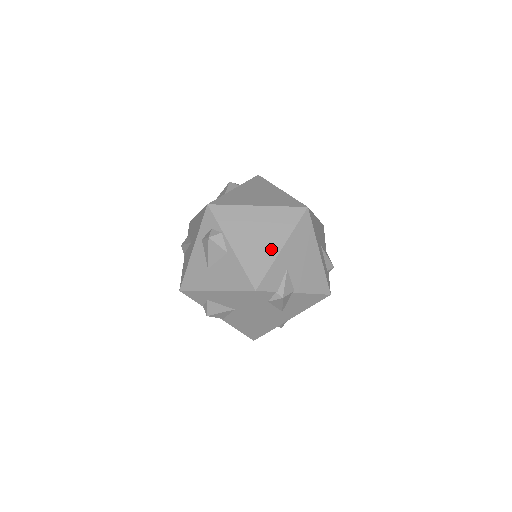
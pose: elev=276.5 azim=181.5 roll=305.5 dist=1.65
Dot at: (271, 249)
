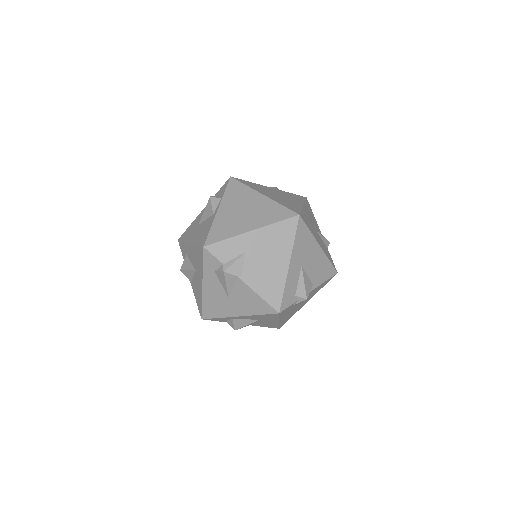
Dot at: (243, 227)
